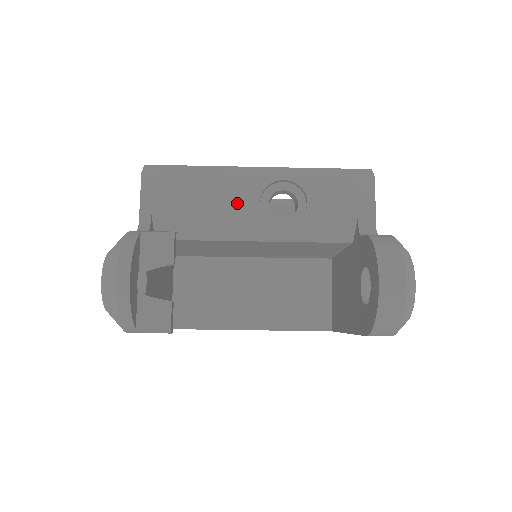
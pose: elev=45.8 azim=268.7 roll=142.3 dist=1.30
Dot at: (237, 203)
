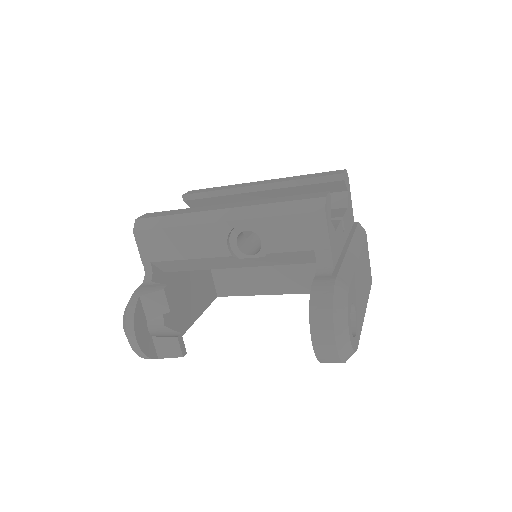
Dot at: (210, 249)
